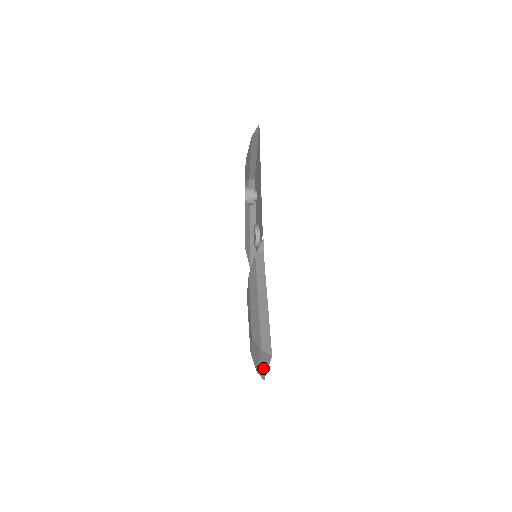
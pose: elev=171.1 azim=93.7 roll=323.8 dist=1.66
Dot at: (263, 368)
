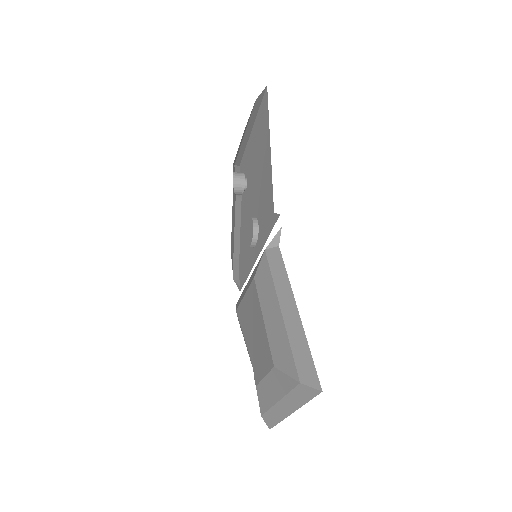
Dot at: (282, 411)
